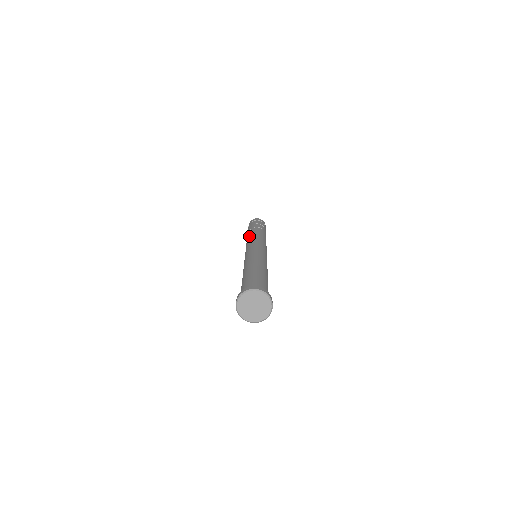
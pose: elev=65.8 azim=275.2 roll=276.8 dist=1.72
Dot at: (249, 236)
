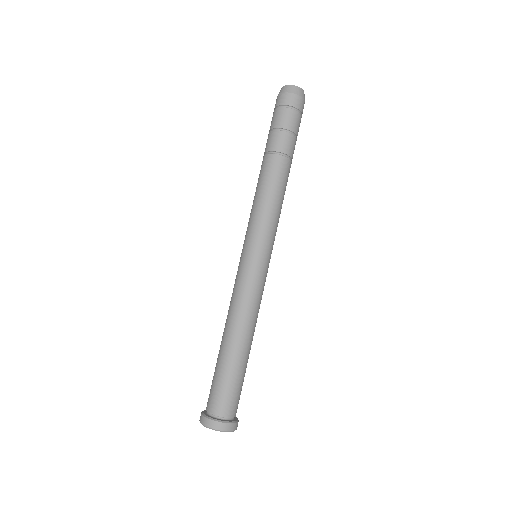
Dot at: (273, 193)
